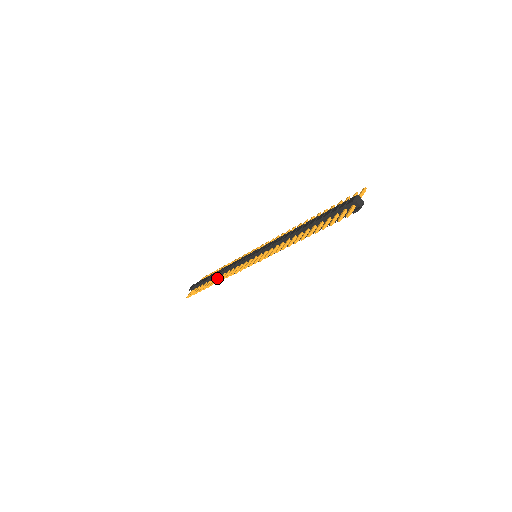
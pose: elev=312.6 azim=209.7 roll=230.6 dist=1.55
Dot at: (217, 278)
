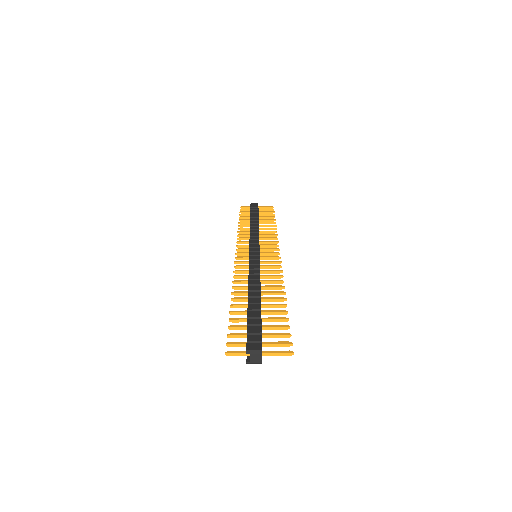
Dot at: occluded
